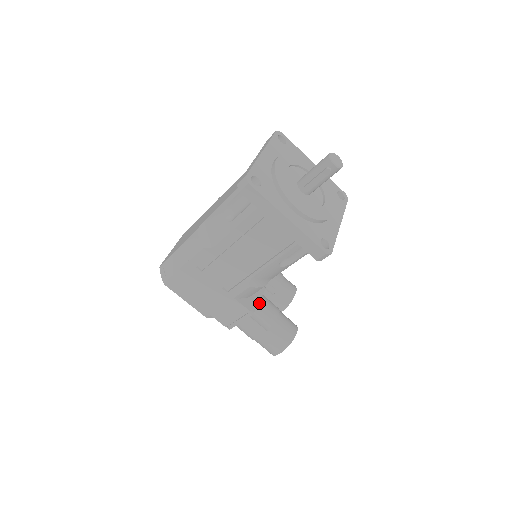
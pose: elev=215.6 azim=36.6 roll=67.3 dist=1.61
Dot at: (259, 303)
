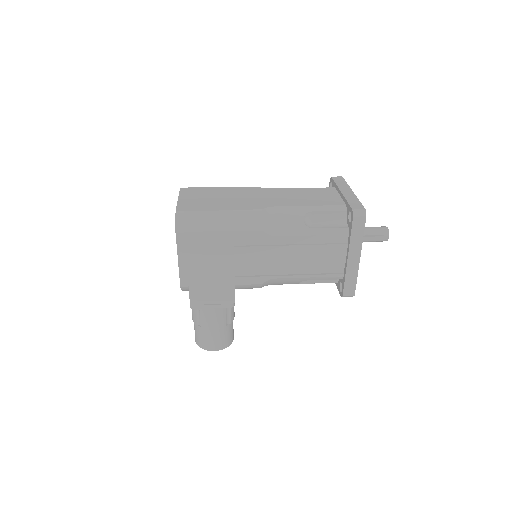
Dot at: occluded
